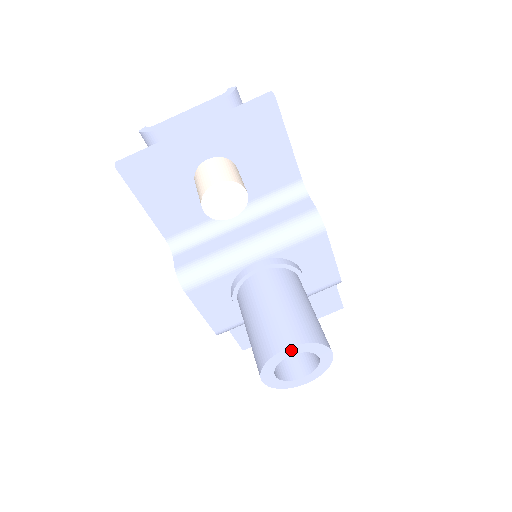
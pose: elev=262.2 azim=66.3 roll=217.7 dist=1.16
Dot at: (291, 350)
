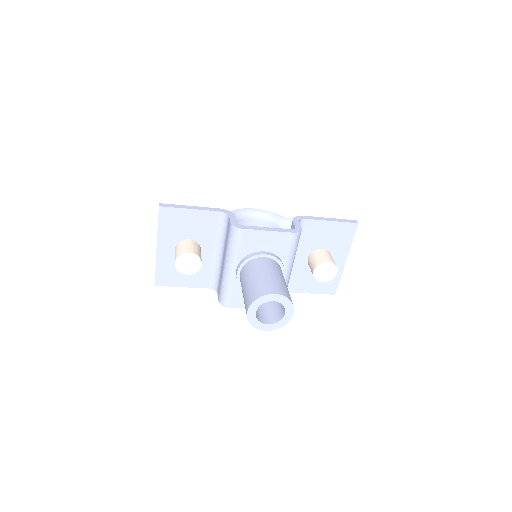
Dot at: (251, 311)
